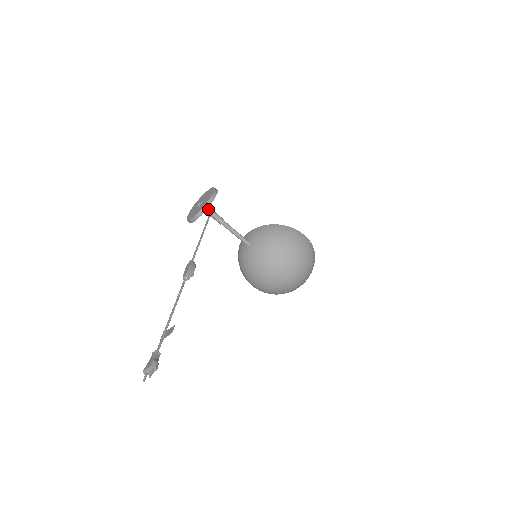
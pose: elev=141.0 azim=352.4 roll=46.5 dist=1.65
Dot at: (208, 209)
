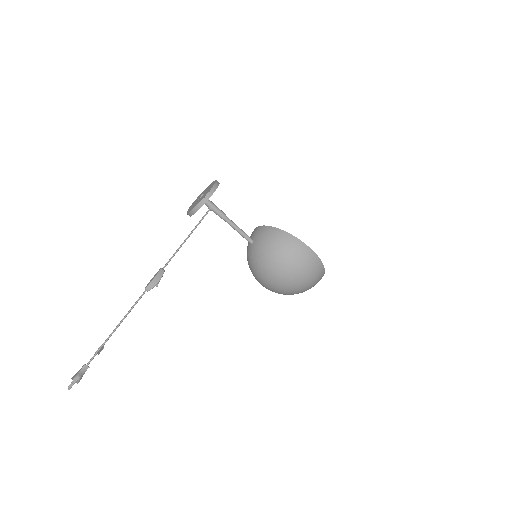
Dot at: (208, 204)
